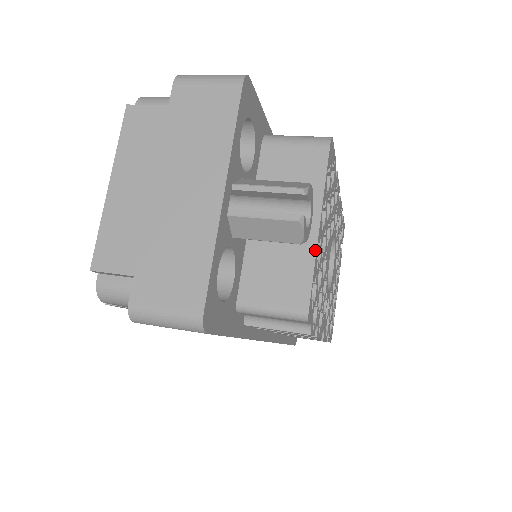
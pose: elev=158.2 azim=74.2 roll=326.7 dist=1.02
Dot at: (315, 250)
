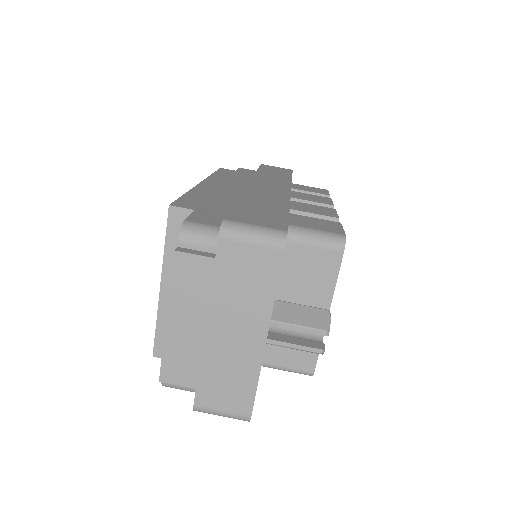
Dot at: occluded
